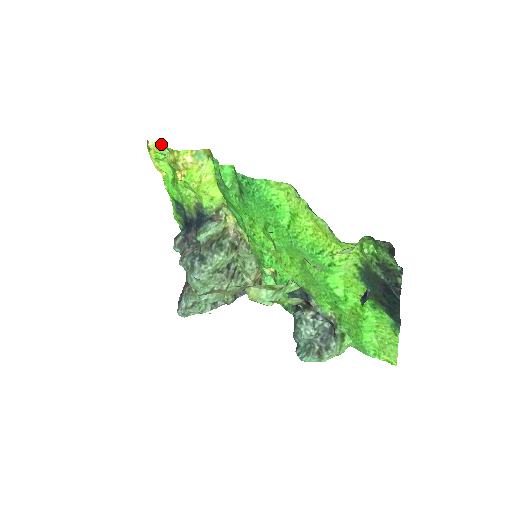
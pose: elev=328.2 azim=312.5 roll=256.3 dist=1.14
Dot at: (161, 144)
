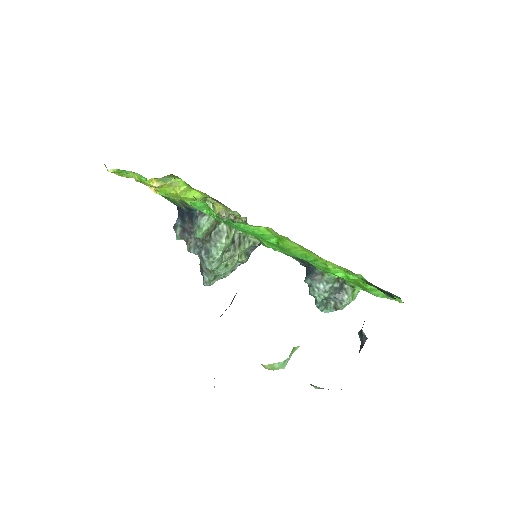
Dot at: (121, 170)
